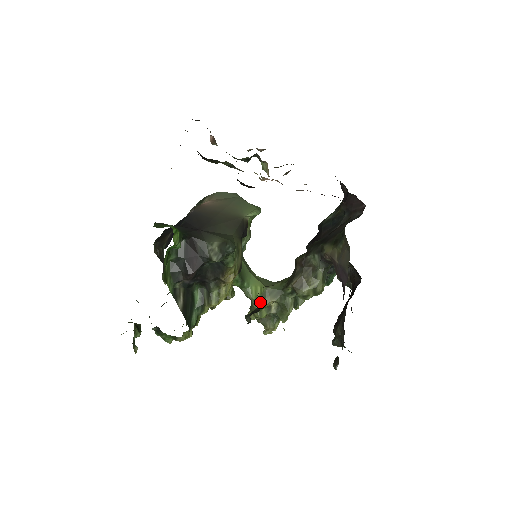
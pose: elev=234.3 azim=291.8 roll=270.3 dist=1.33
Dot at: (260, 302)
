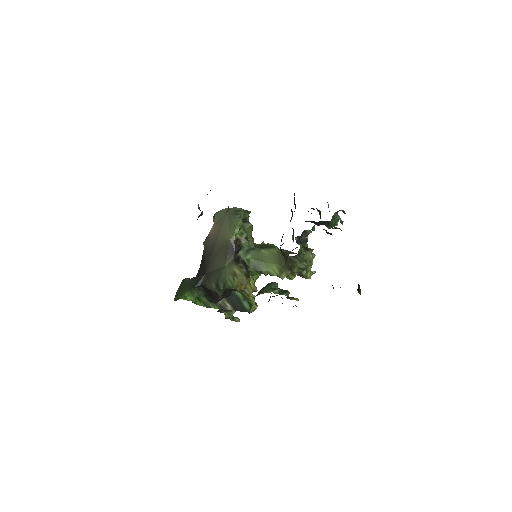
Dot at: (282, 275)
